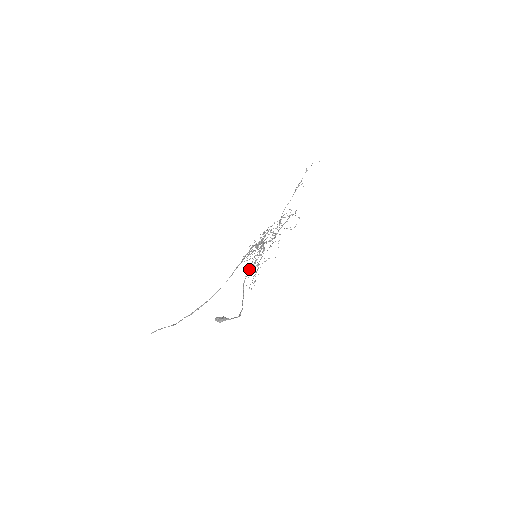
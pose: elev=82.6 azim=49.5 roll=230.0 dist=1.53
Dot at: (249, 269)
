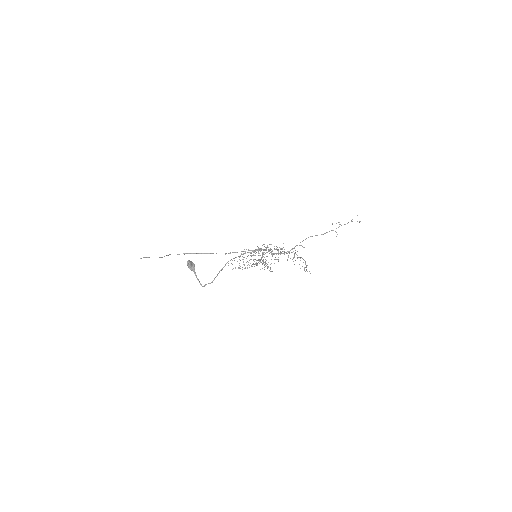
Dot at: (243, 254)
